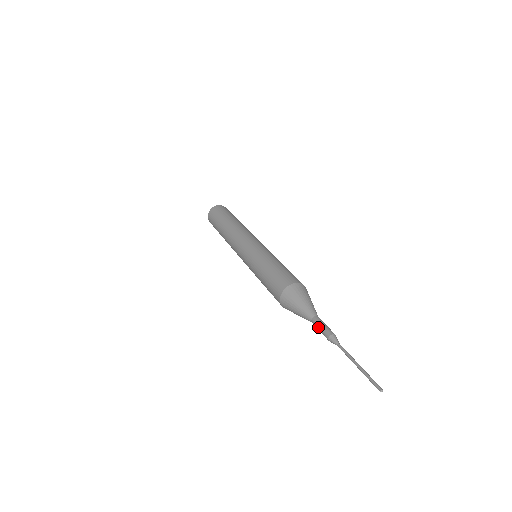
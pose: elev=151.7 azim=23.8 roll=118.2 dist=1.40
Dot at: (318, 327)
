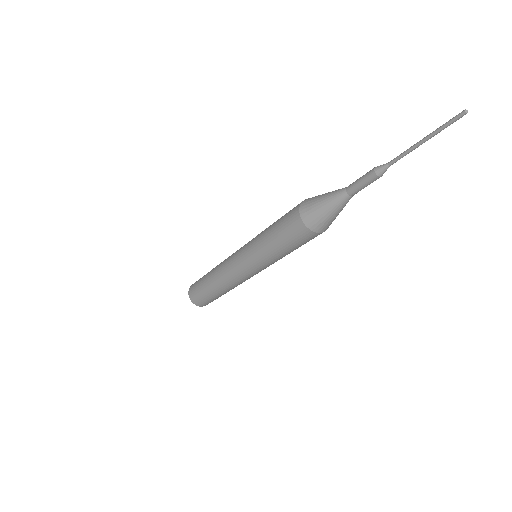
Dot at: (357, 182)
